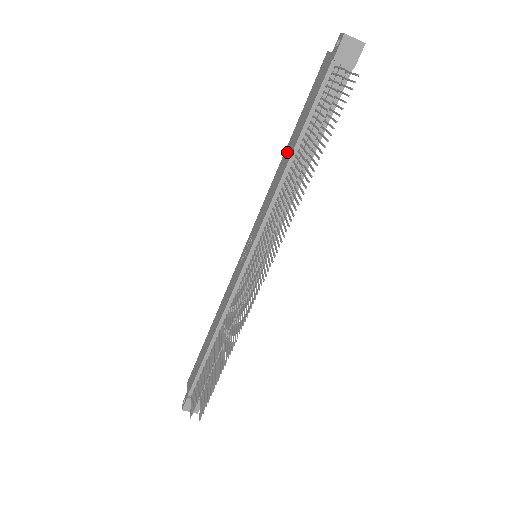
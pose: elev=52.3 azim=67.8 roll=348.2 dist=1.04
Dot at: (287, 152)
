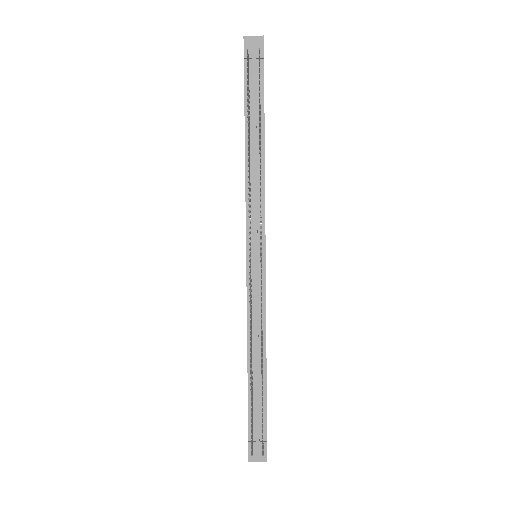
Dot at: occluded
